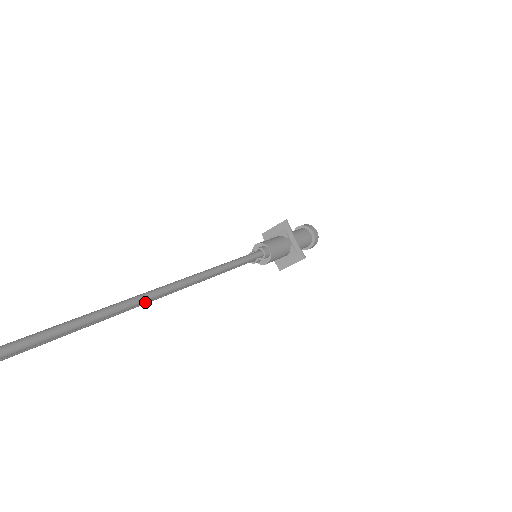
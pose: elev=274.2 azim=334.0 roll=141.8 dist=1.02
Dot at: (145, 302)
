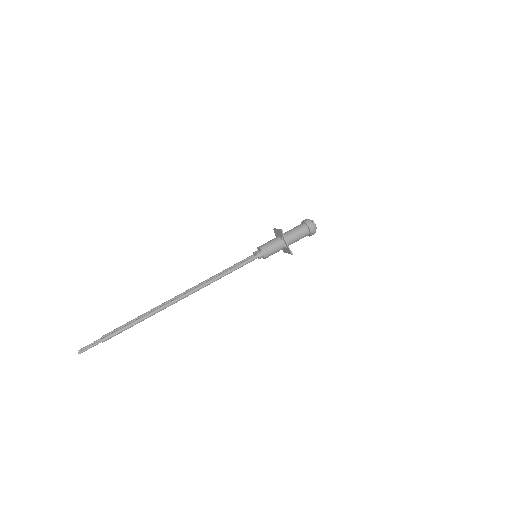
Dot at: occluded
